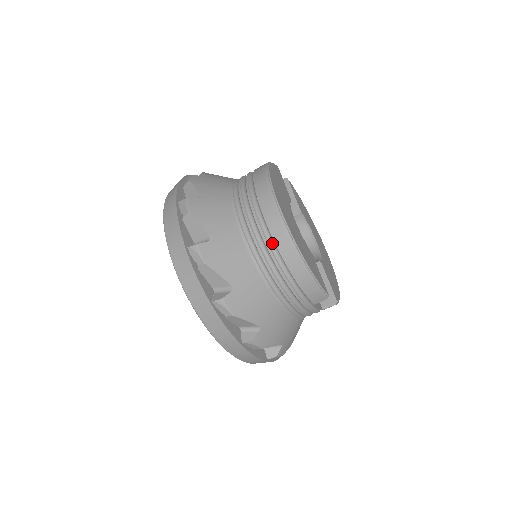
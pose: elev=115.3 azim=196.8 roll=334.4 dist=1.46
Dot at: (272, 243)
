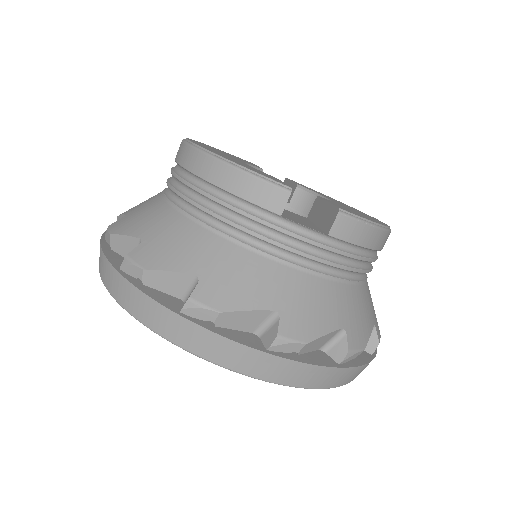
Dot at: (183, 172)
